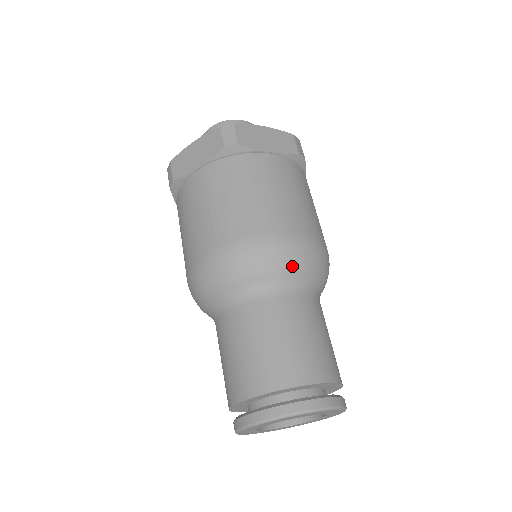
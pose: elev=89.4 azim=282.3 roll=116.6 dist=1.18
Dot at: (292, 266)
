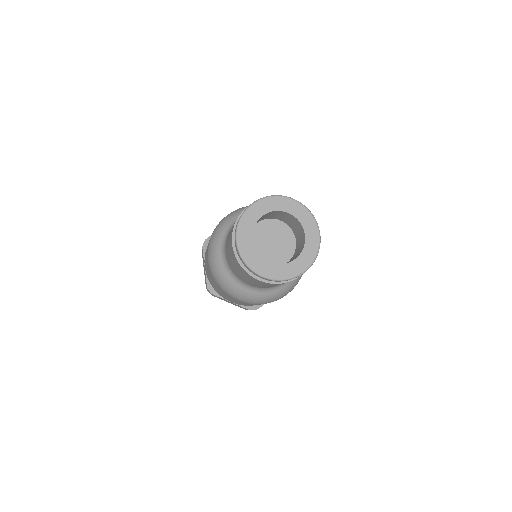
Dot at: occluded
